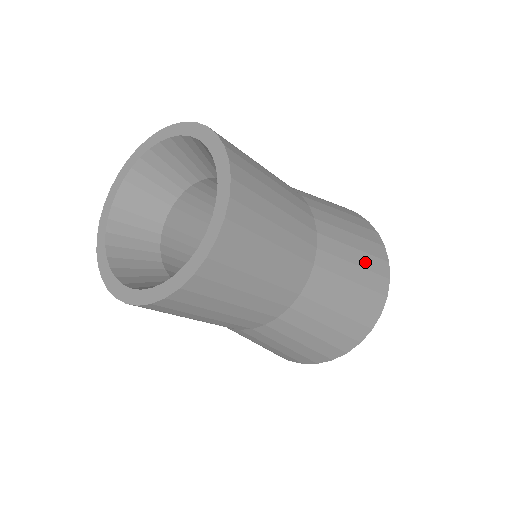
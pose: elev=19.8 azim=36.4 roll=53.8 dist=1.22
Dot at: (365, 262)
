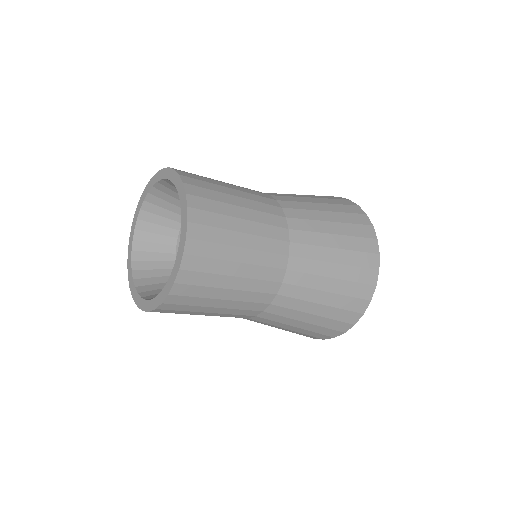
Dot at: (342, 289)
